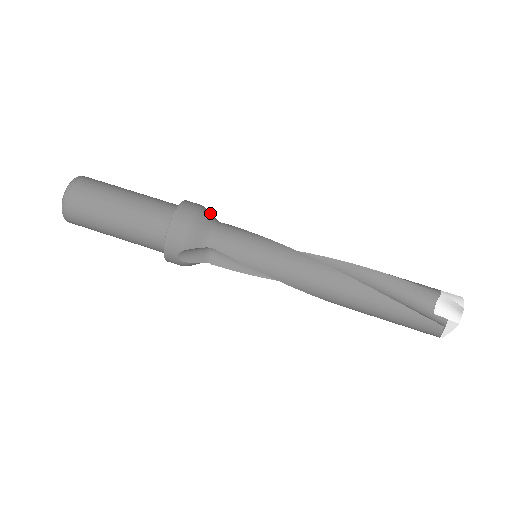
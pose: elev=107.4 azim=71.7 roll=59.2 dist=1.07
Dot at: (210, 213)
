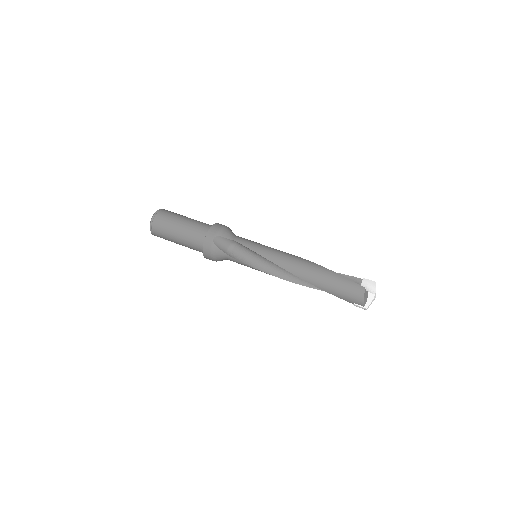
Dot at: occluded
